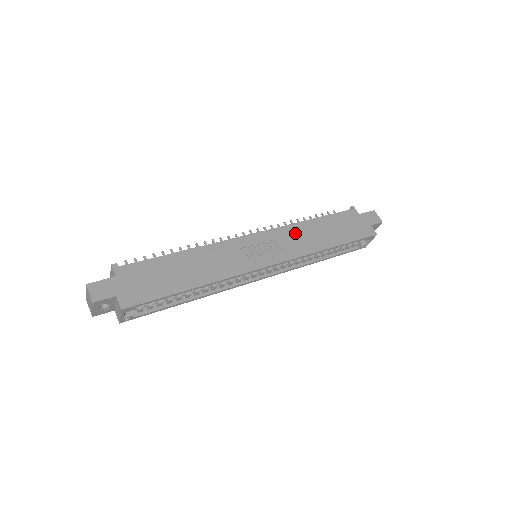
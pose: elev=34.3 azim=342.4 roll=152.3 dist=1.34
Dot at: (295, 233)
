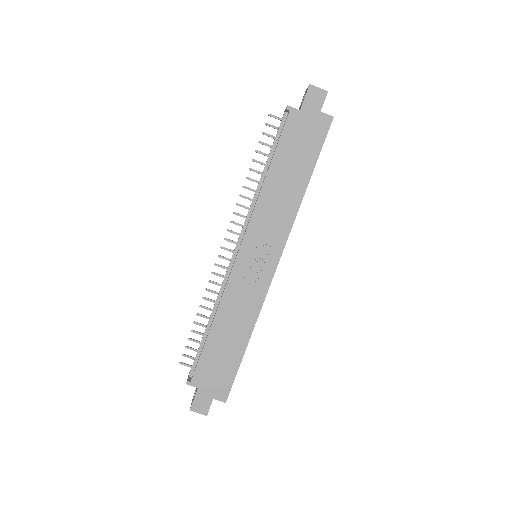
Dot at: (267, 209)
